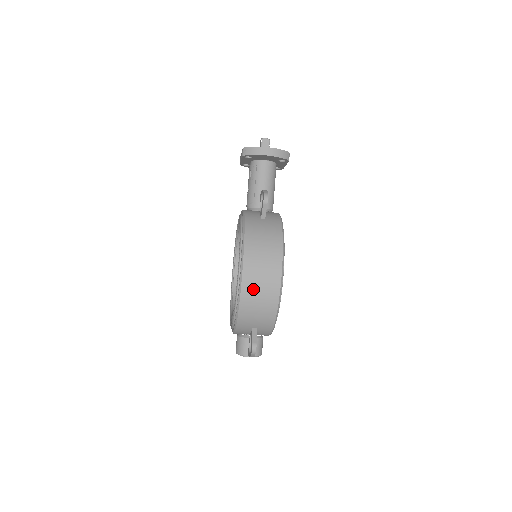
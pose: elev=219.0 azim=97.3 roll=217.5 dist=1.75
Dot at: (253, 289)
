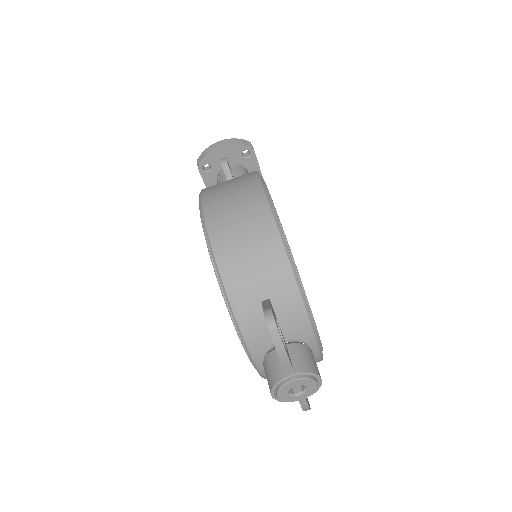
Dot at: (226, 223)
